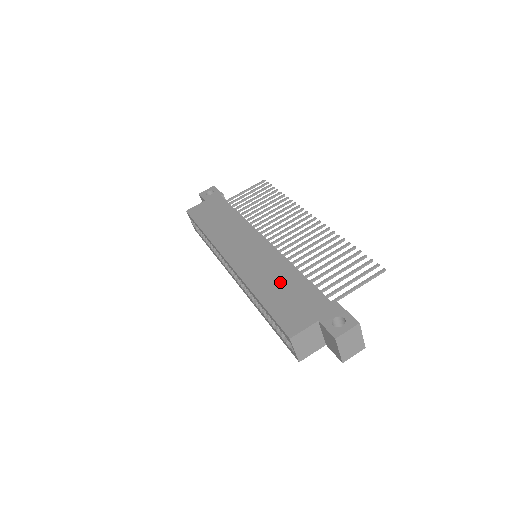
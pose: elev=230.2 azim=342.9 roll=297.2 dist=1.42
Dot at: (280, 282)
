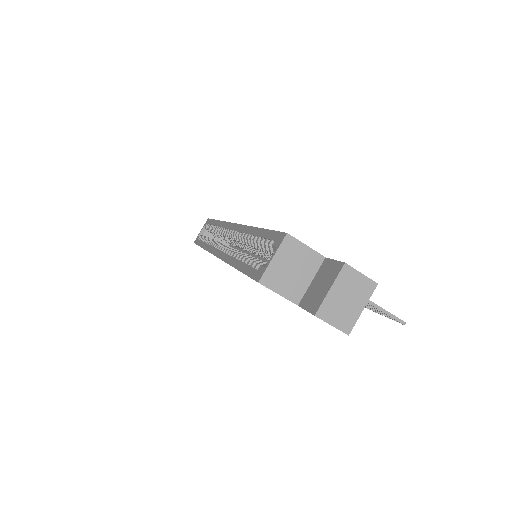
Dot at: occluded
